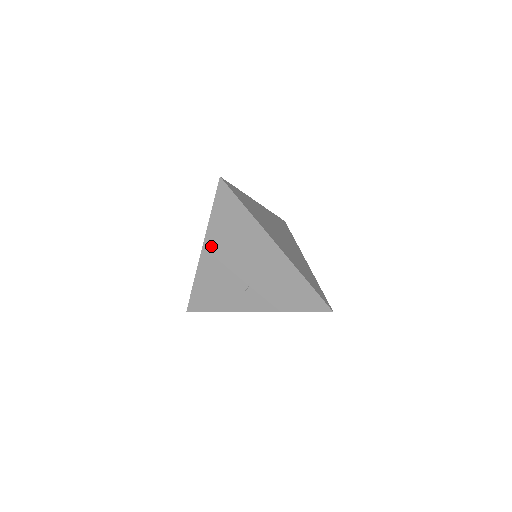
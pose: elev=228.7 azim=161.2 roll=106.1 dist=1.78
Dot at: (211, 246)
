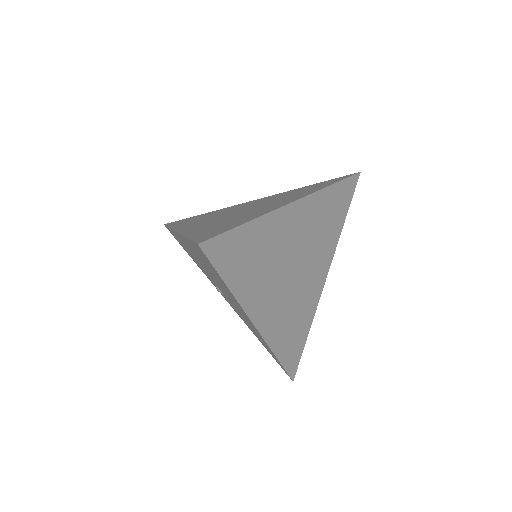
Dot at: (186, 243)
